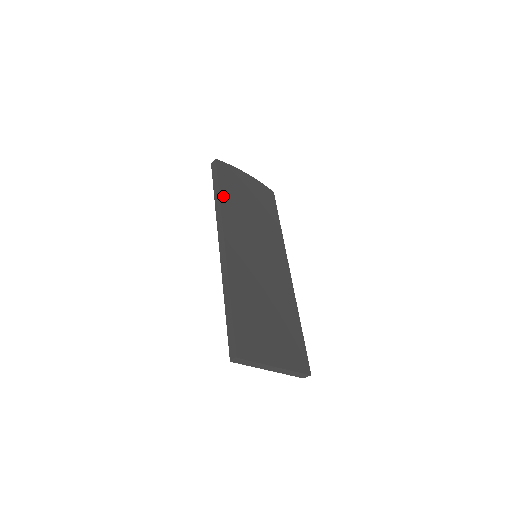
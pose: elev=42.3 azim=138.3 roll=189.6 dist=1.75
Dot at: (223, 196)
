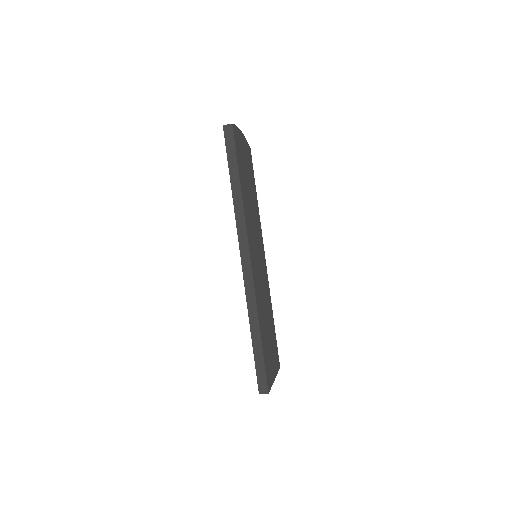
Dot at: (242, 186)
